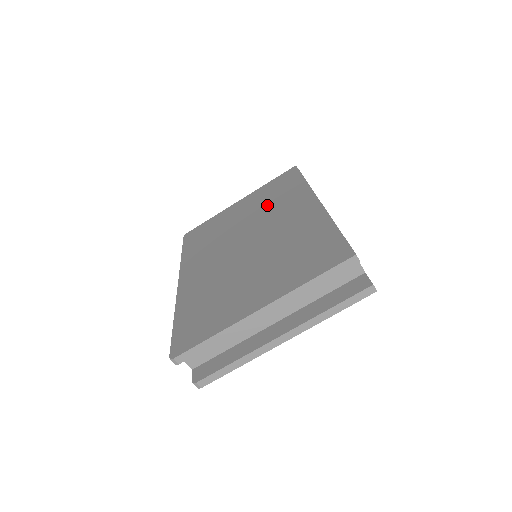
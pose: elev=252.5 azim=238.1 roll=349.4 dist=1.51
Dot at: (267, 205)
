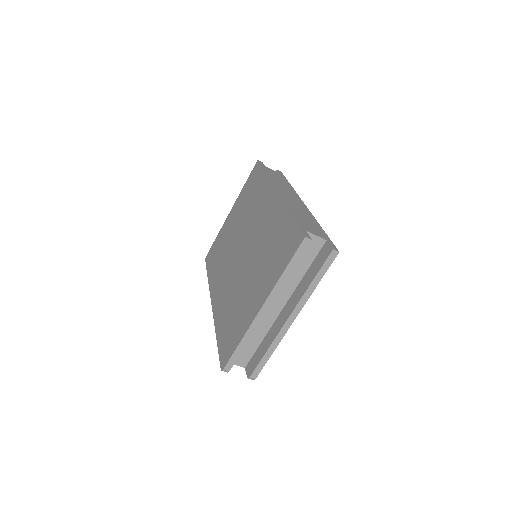
Dot at: (247, 209)
